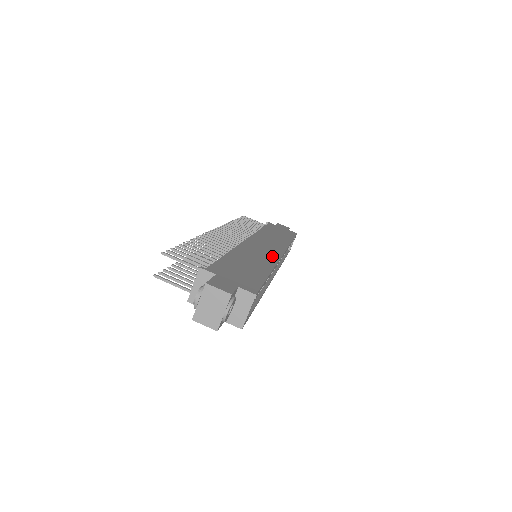
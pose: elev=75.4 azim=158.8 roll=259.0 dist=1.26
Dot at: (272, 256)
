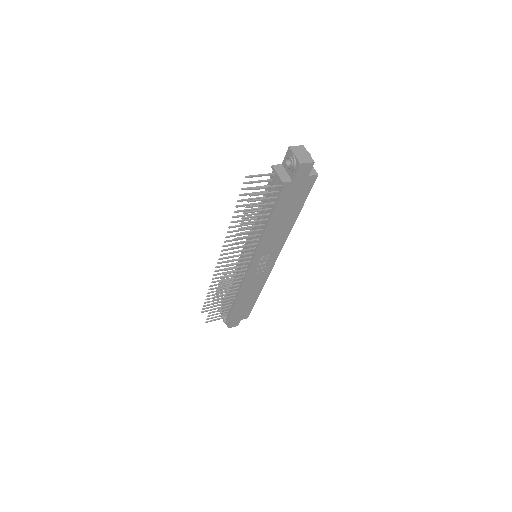
Dot at: occluded
